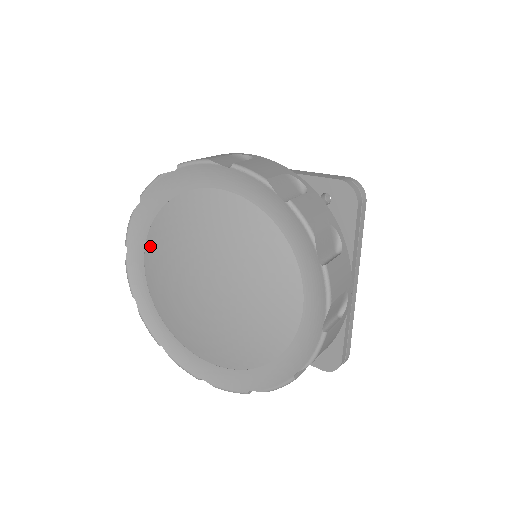
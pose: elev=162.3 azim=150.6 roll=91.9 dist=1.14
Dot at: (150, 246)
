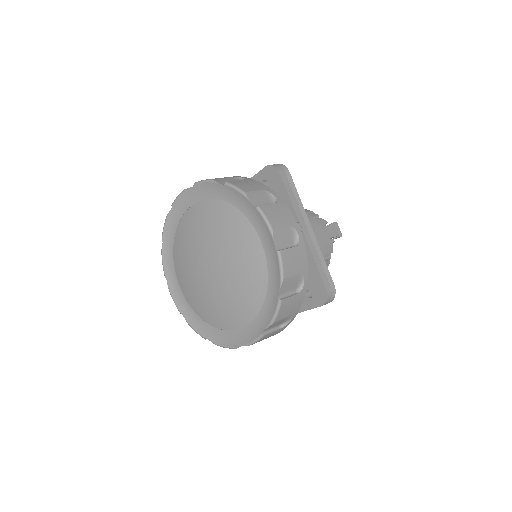
Dot at: (177, 268)
